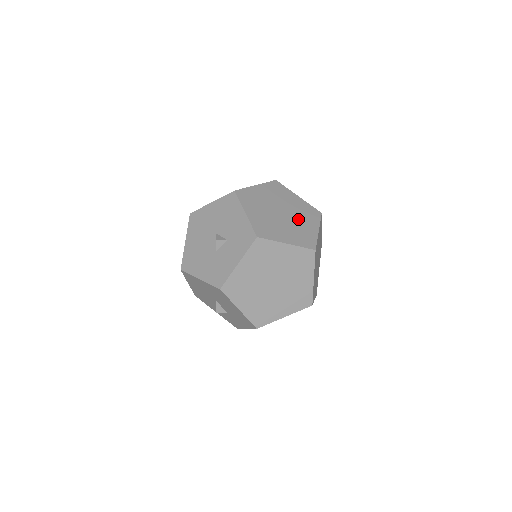
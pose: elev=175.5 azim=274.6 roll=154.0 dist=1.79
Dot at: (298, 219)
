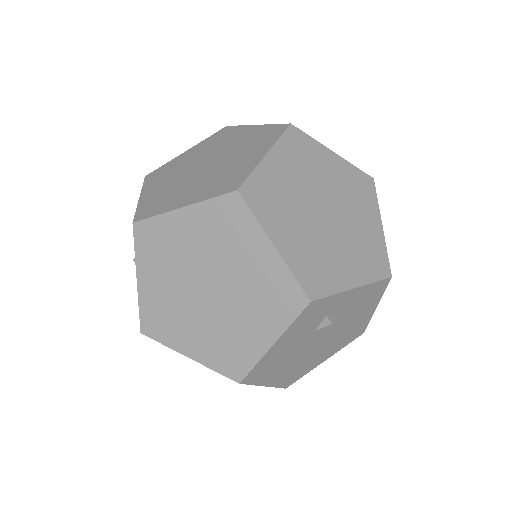
Dot at: (231, 158)
